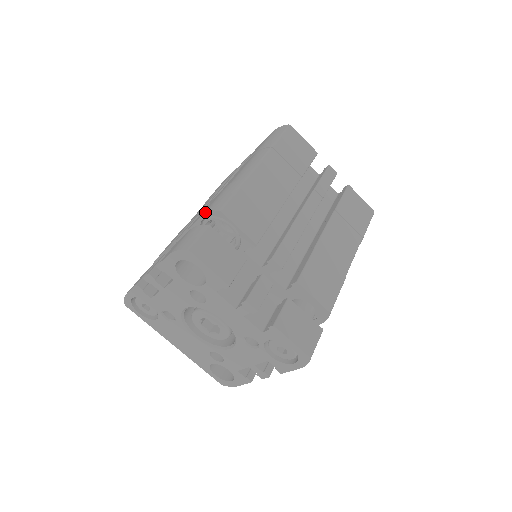
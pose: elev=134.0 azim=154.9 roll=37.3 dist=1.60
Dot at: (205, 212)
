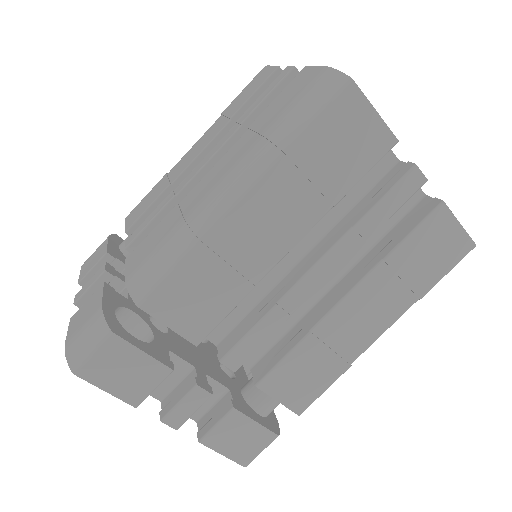
Dot at: (128, 279)
